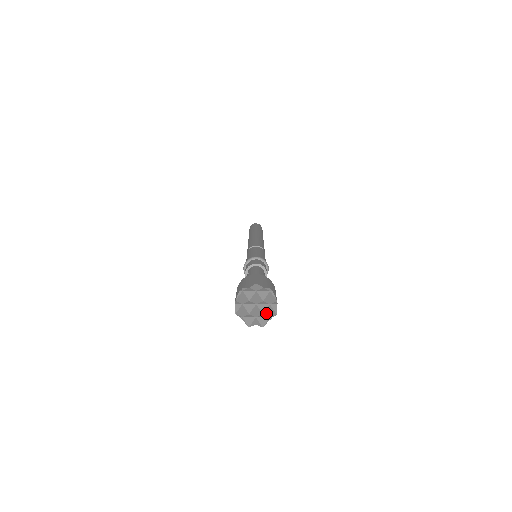
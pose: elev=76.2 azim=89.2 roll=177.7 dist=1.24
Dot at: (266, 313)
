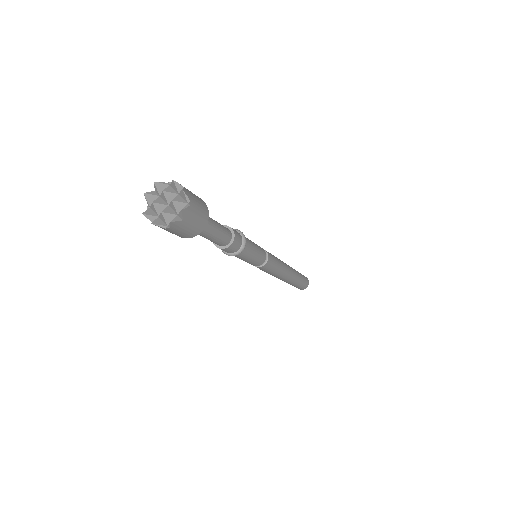
Dot at: (178, 200)
